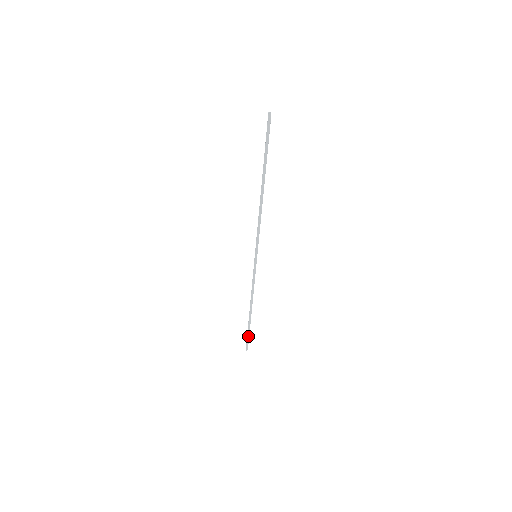
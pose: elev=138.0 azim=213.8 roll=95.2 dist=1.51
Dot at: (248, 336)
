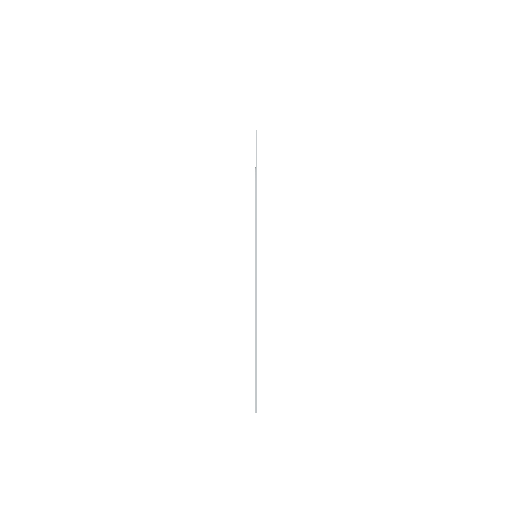
Dot at: (256, 382)
